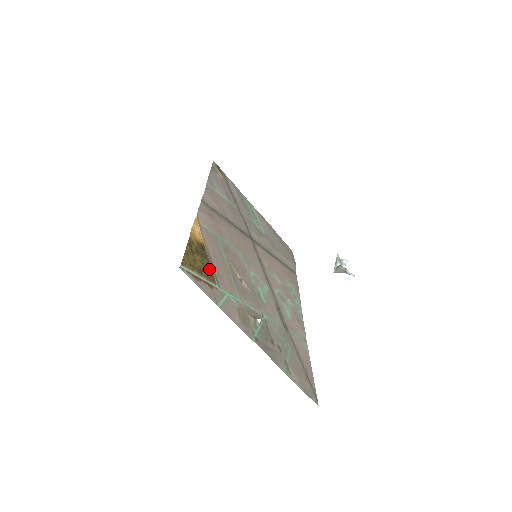
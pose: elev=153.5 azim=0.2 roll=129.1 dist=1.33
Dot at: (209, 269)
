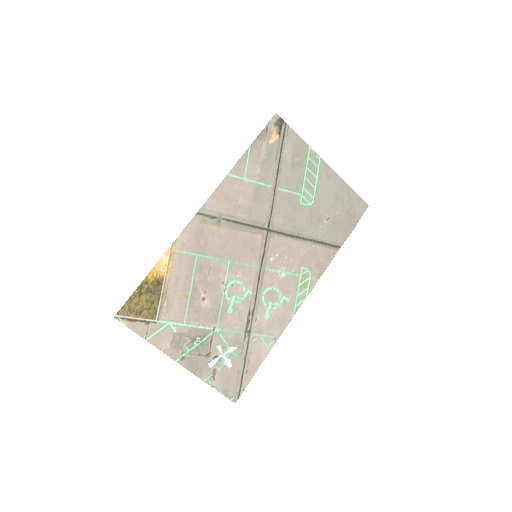
Dot at: (155, 305)
